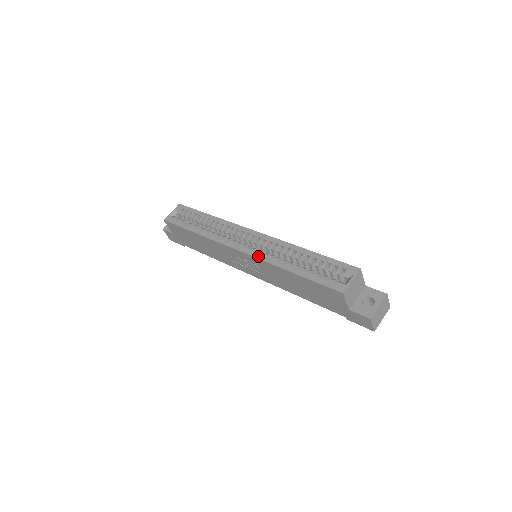
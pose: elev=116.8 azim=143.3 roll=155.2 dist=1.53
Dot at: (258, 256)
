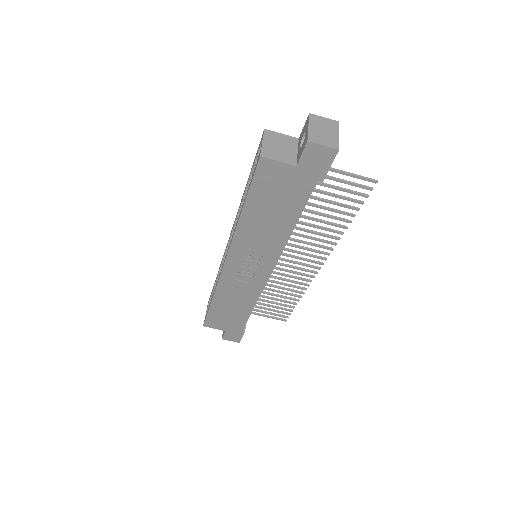
Dot at: (230, 243)
